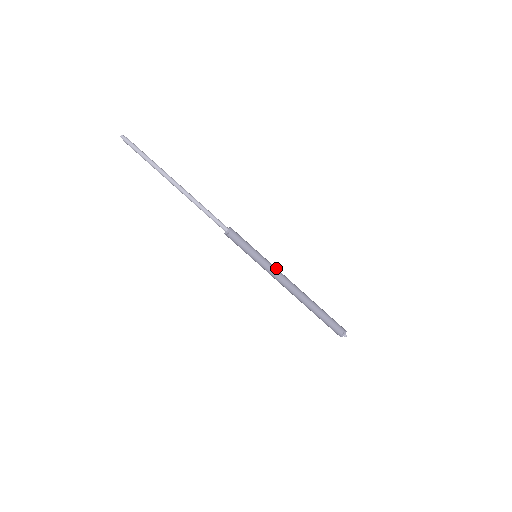
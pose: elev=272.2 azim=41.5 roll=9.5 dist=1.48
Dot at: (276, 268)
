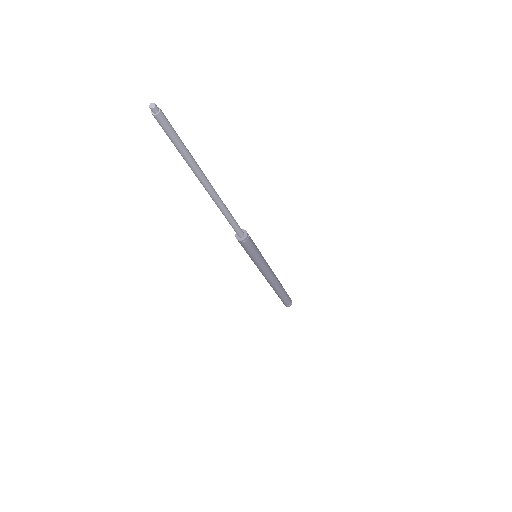
Dot at: occluded
